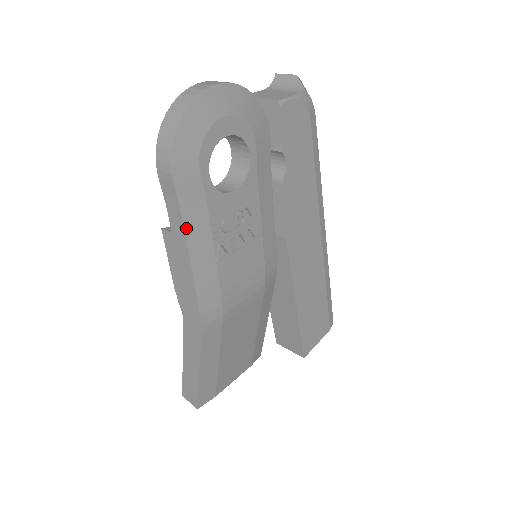
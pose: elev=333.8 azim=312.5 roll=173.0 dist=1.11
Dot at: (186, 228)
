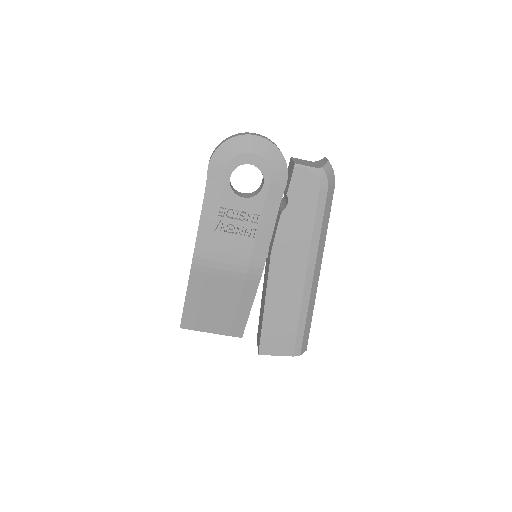
Dot at: (205, 198)
